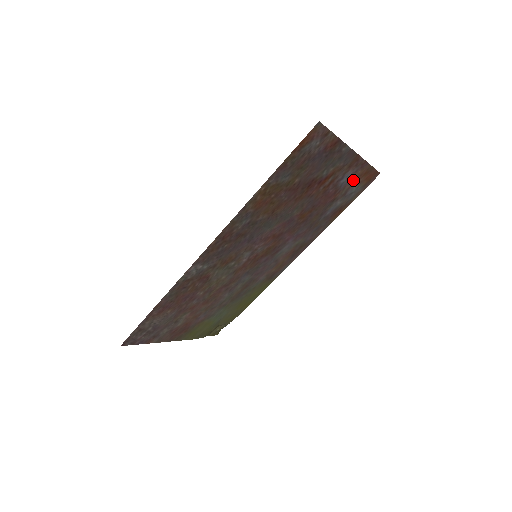
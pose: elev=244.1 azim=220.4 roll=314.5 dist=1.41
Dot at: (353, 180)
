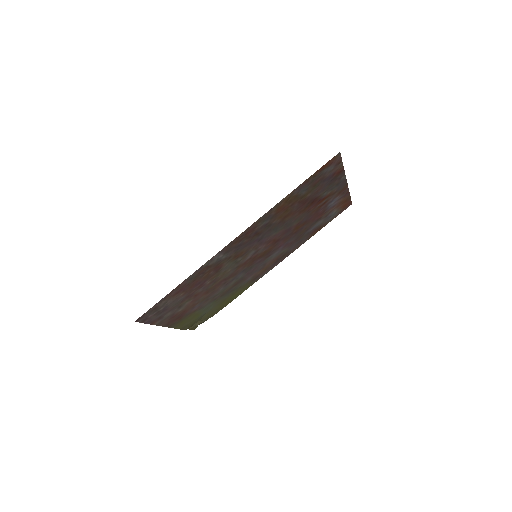
Dot at: (336, 205)
